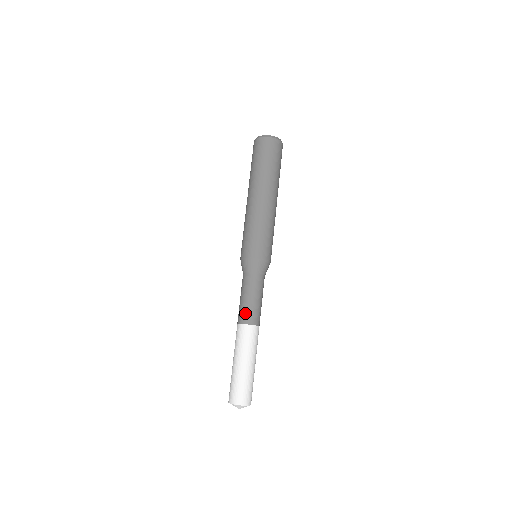
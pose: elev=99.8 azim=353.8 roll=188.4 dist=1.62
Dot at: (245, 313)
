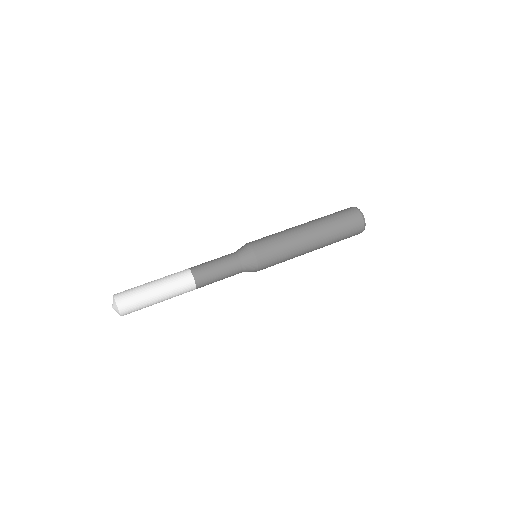
Dot at: (202, 270)
